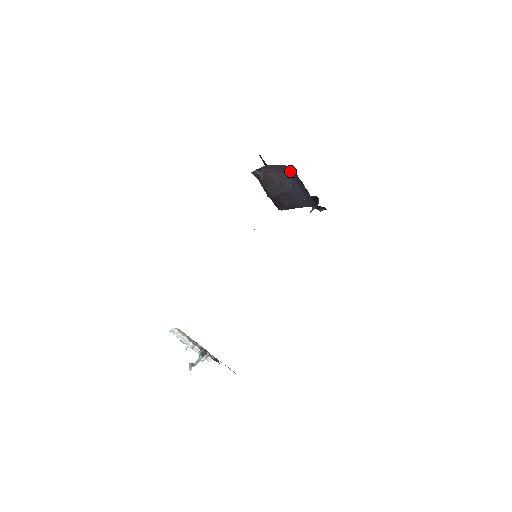
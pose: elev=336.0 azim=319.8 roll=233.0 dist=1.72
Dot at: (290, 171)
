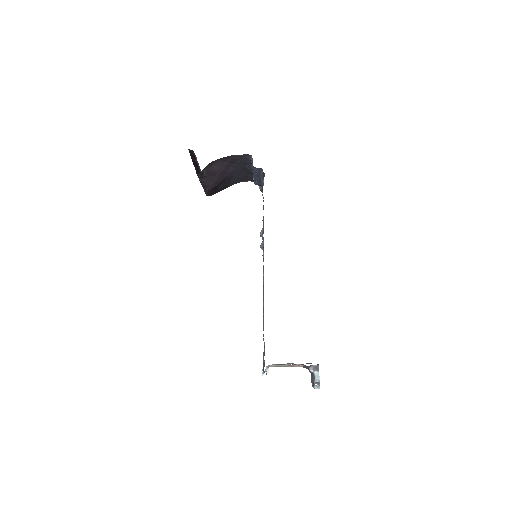
Dot at: (241, 158)
